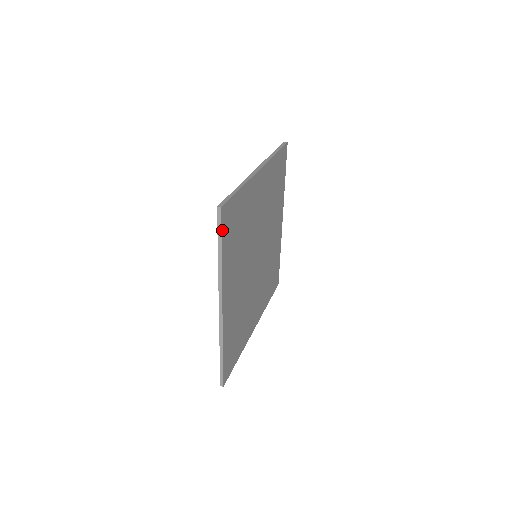
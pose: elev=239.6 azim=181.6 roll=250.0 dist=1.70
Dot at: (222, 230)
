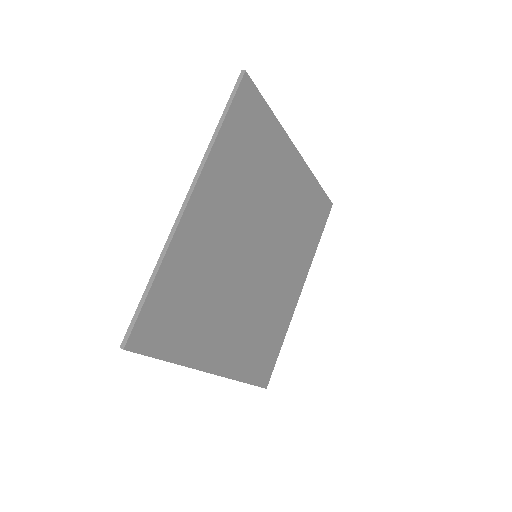
Dot at: (235, 99)
